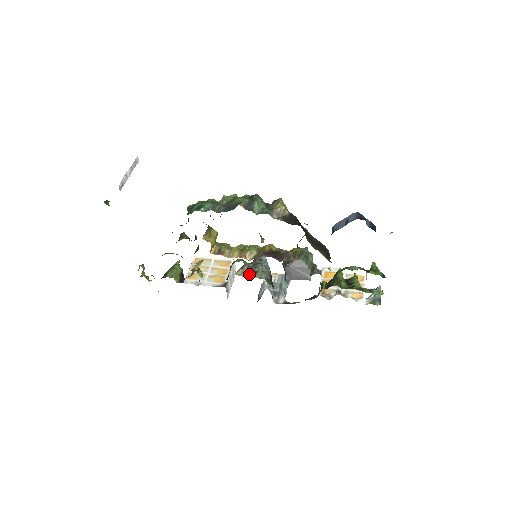
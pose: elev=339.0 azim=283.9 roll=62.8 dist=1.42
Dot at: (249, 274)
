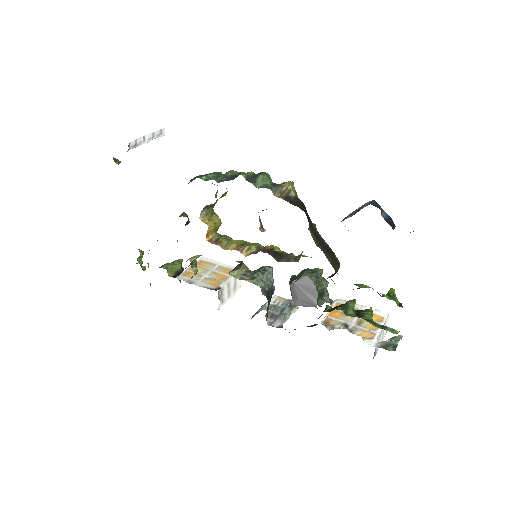
Dot at: (244, 278)
